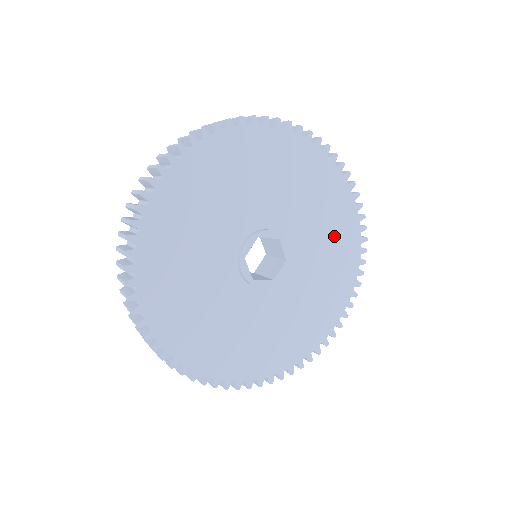
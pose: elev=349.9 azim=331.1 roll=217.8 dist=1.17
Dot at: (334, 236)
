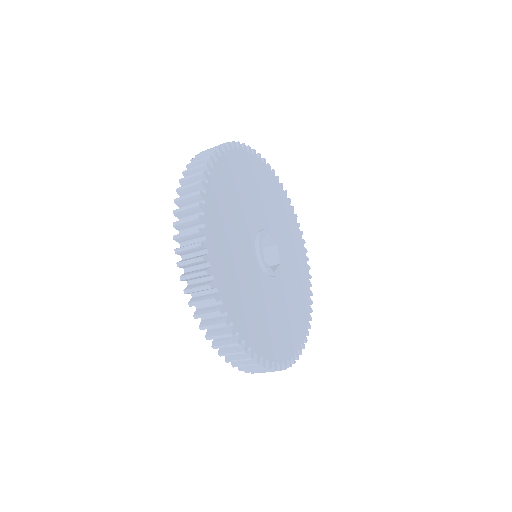
Dot at: (280, 209)
